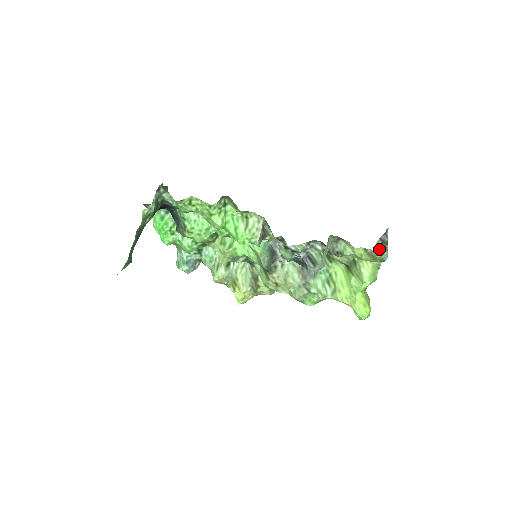
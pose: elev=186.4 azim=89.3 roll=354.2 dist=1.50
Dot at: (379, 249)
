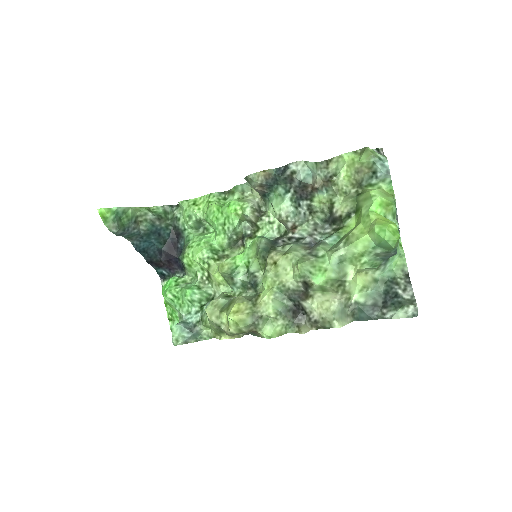
Dot at: occluded
